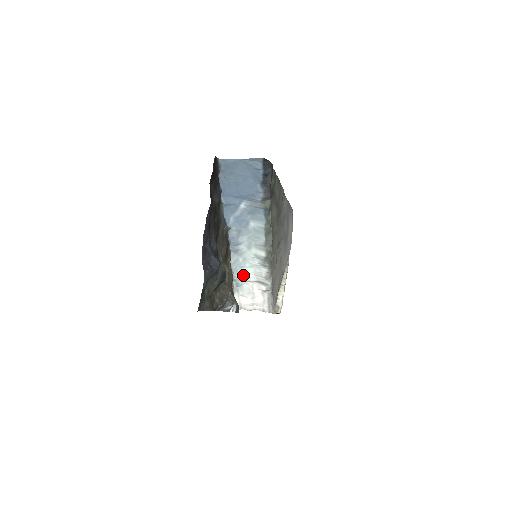
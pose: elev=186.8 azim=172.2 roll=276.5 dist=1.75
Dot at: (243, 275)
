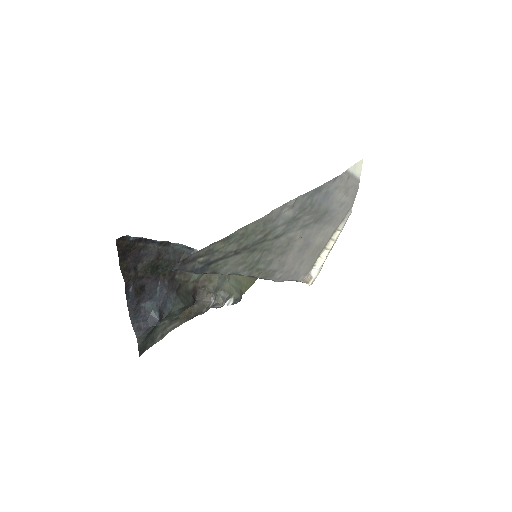
Dot at: occluded
